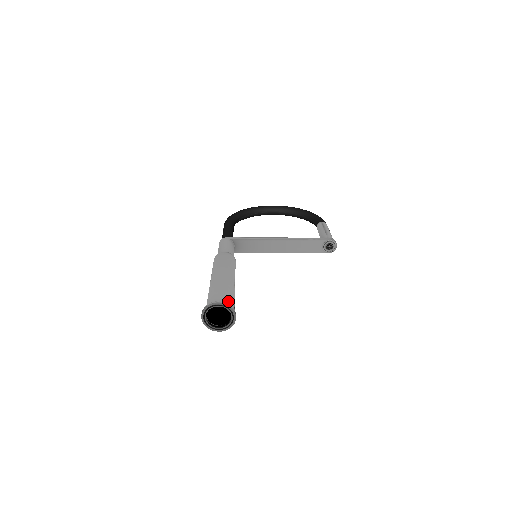
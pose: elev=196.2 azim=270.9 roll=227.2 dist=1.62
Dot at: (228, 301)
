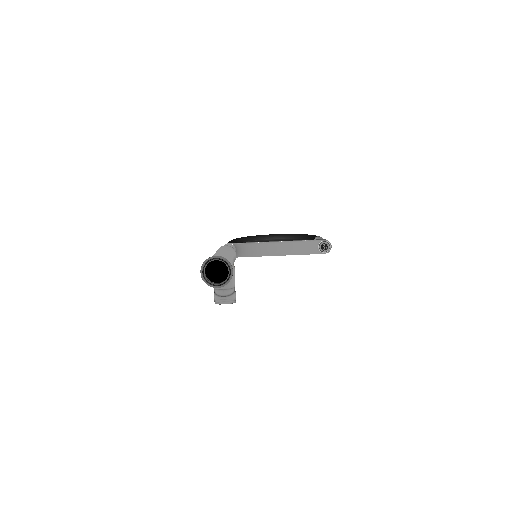
Dot at: occluded
